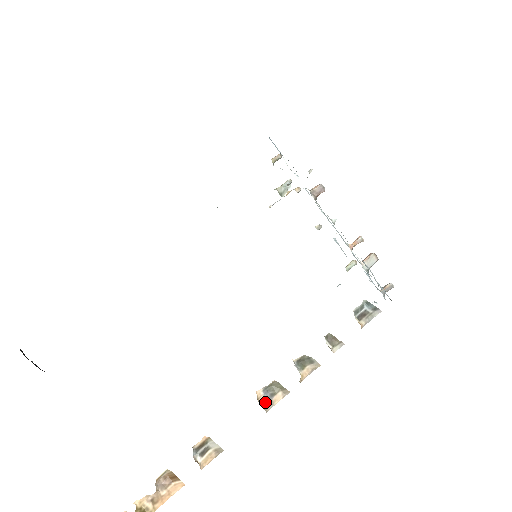
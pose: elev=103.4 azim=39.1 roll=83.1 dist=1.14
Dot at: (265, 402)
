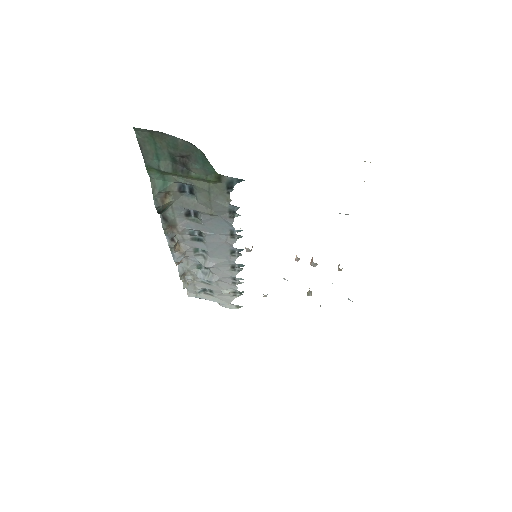
Dot at: occluded
